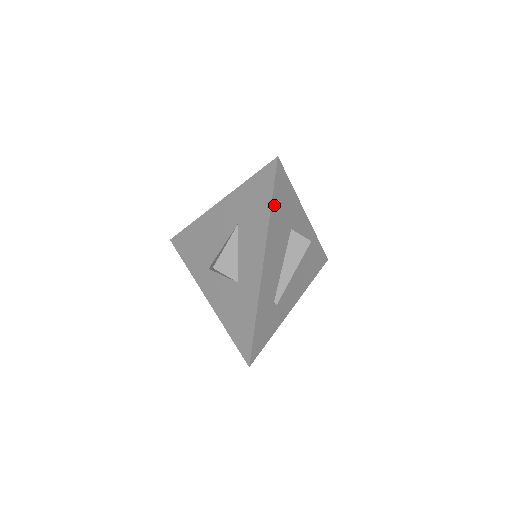
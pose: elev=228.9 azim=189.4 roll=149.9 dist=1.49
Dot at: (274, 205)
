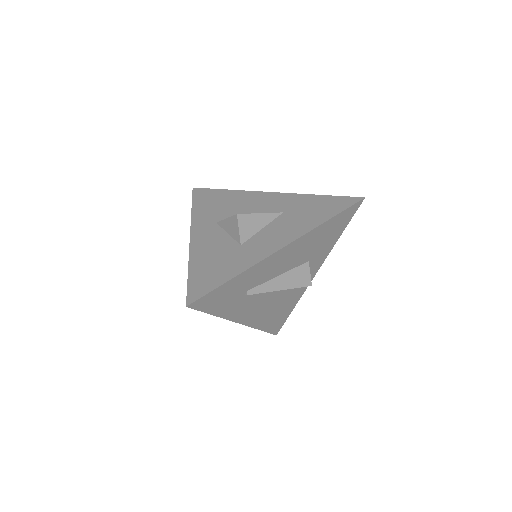
Dot at: (330, 222)
